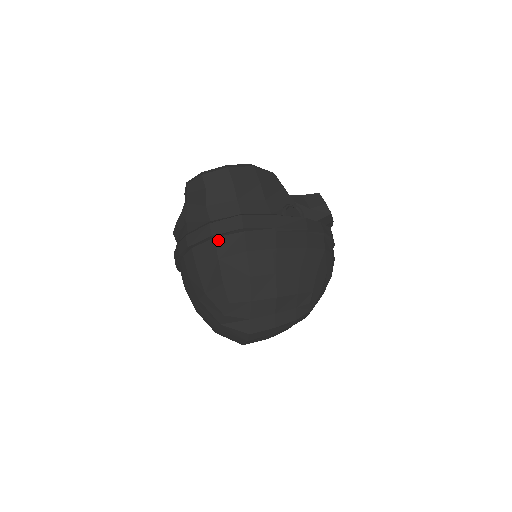
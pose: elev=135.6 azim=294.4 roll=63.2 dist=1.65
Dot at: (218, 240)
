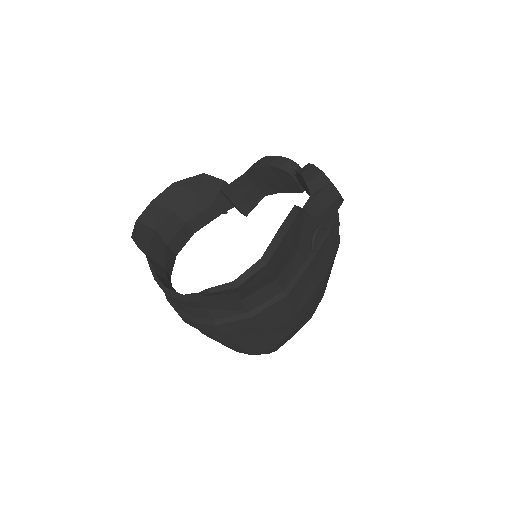
Dot at: (262, 323)
